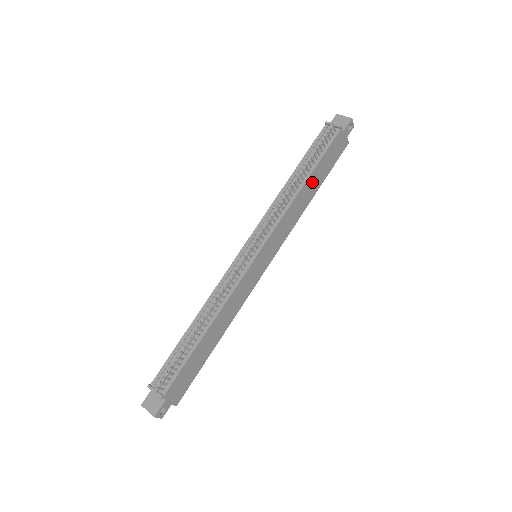
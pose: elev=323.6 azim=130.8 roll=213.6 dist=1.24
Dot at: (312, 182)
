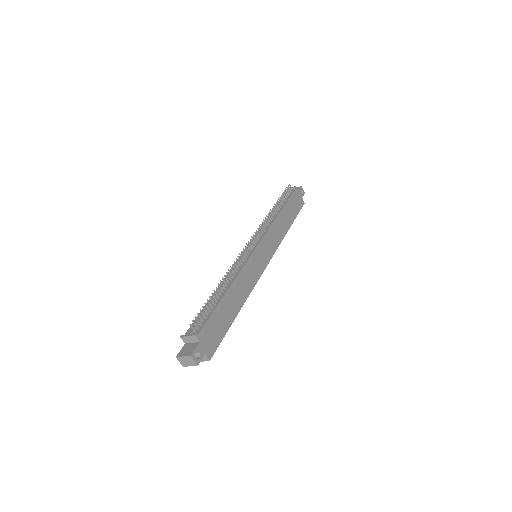
Dot at: (285, 215)
